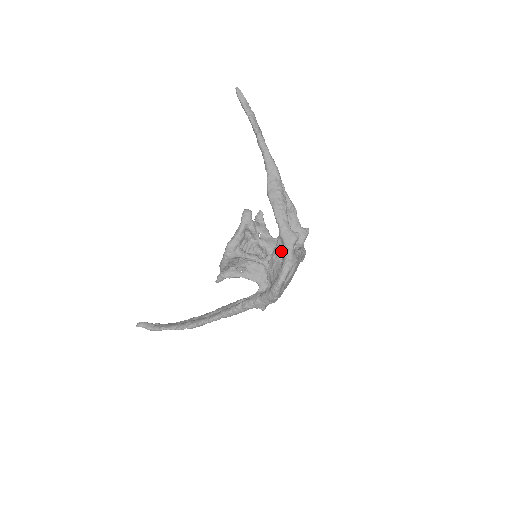
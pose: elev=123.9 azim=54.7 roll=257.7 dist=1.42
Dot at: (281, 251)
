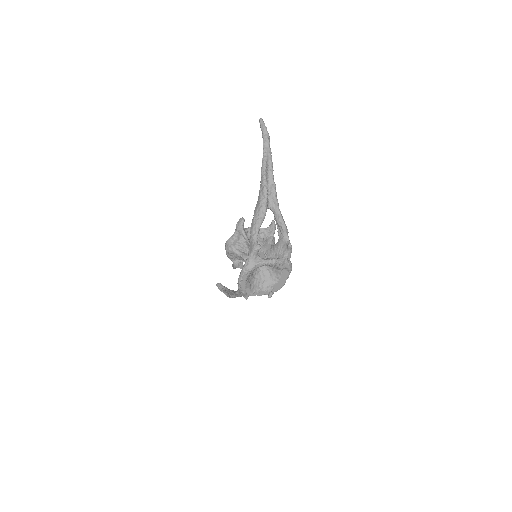
Dot at: occluded
